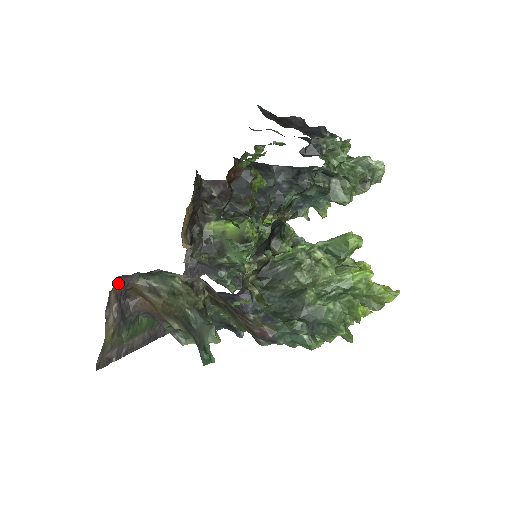
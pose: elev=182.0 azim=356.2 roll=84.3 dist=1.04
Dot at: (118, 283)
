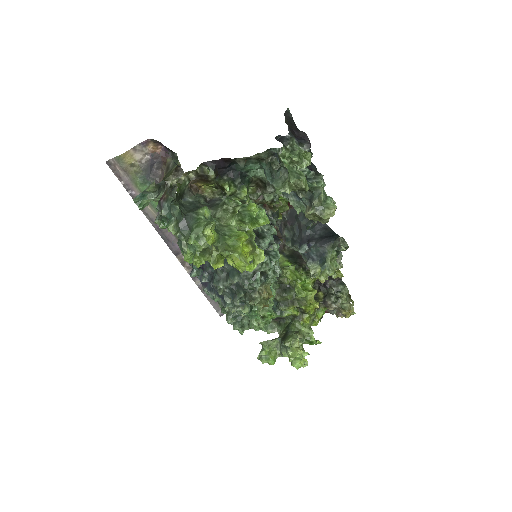
Dot at: (162, 151)
